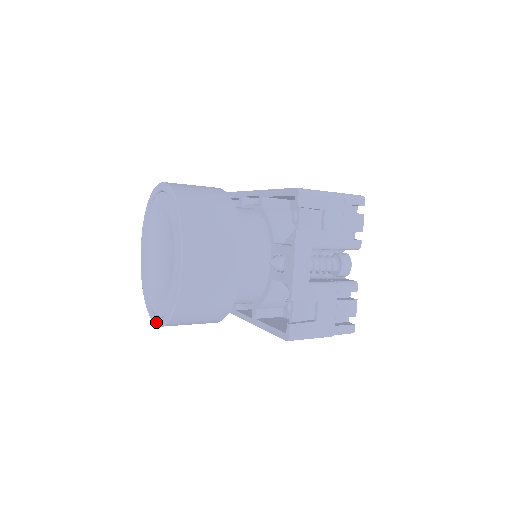
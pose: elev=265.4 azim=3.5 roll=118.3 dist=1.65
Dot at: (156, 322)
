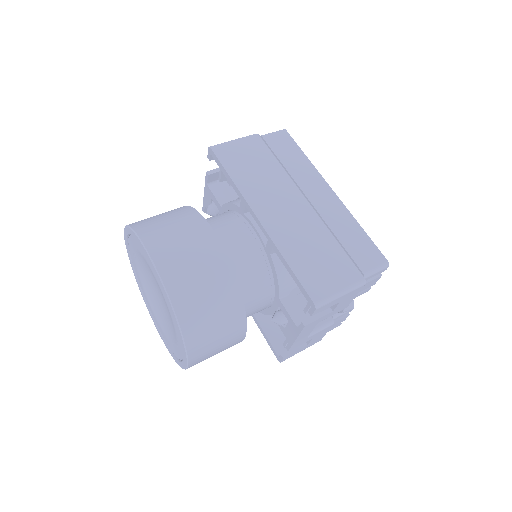
Dot at: (157, 330)
